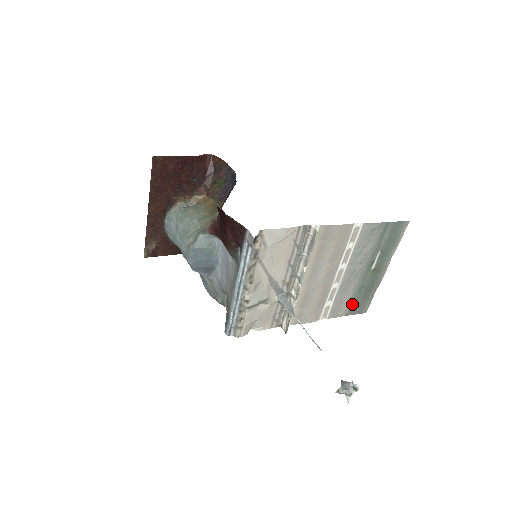
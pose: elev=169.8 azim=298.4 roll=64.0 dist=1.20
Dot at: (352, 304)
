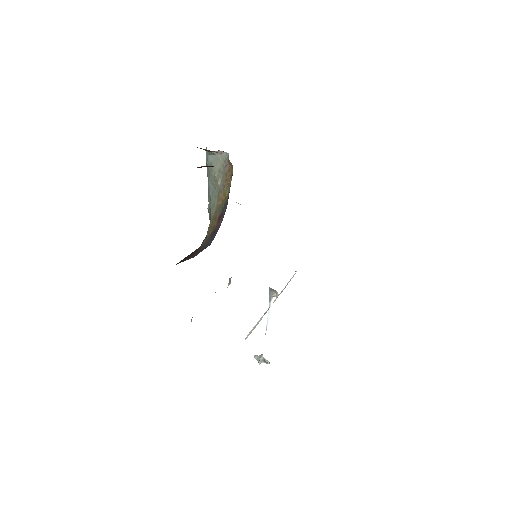
Dot at: occluded
